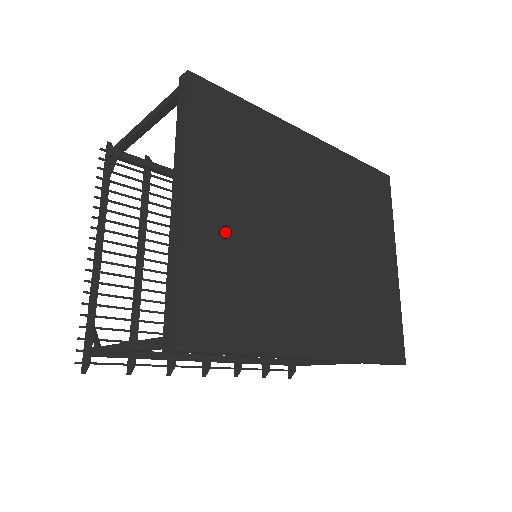
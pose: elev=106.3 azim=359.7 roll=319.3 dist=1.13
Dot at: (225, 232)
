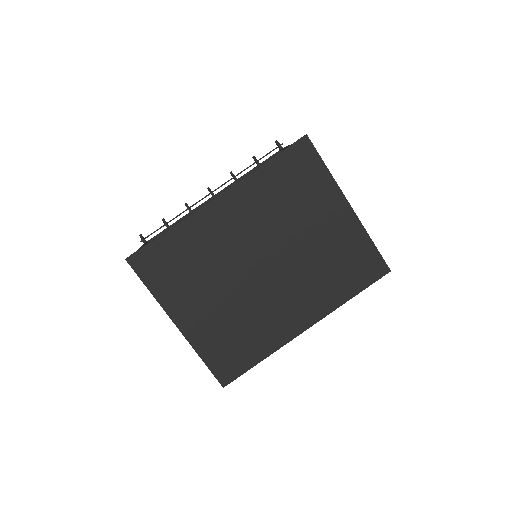
Dot at: (209, 319)
